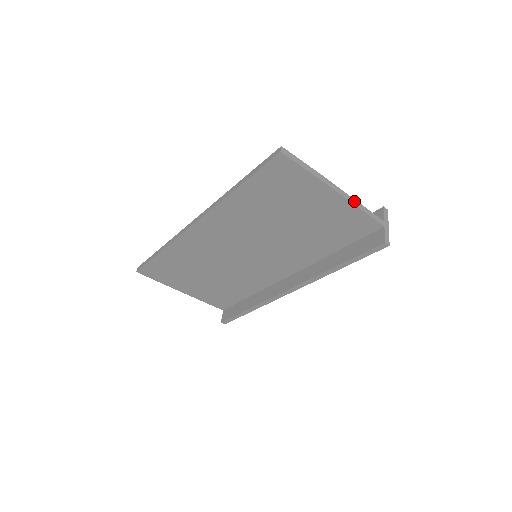
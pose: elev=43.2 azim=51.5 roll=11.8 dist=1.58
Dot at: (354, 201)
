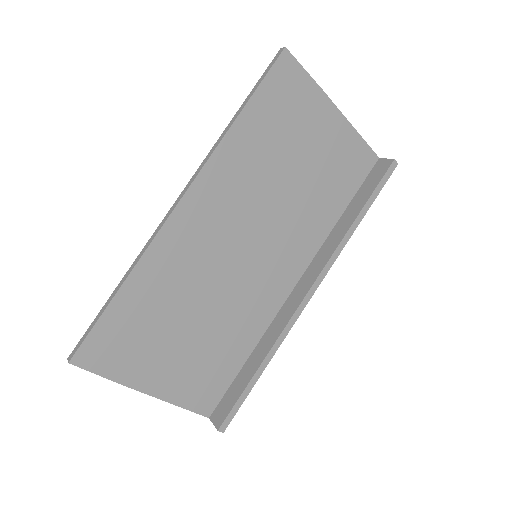
Dot at: (349, 126)
